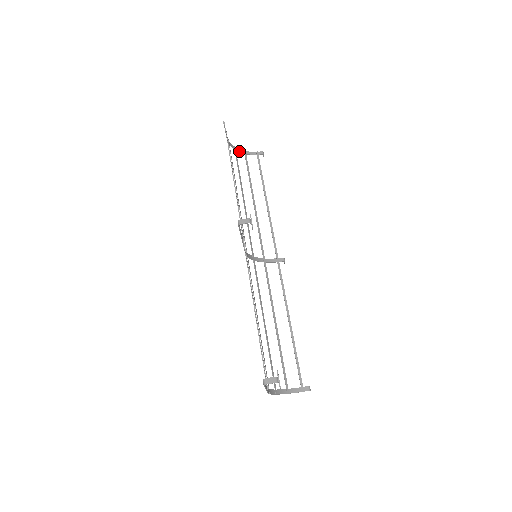
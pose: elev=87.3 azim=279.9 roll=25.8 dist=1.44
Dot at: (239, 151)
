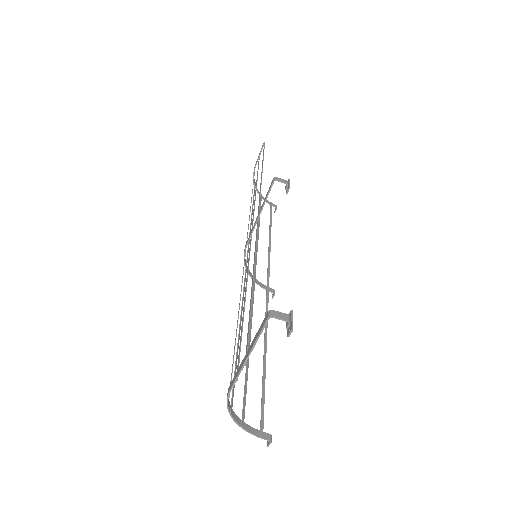
Dot at: (257, 190)
